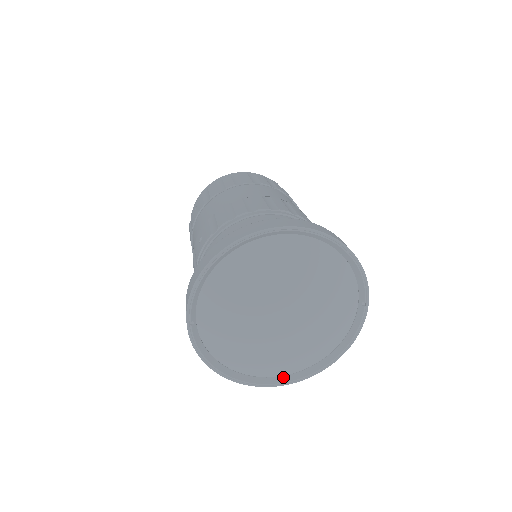
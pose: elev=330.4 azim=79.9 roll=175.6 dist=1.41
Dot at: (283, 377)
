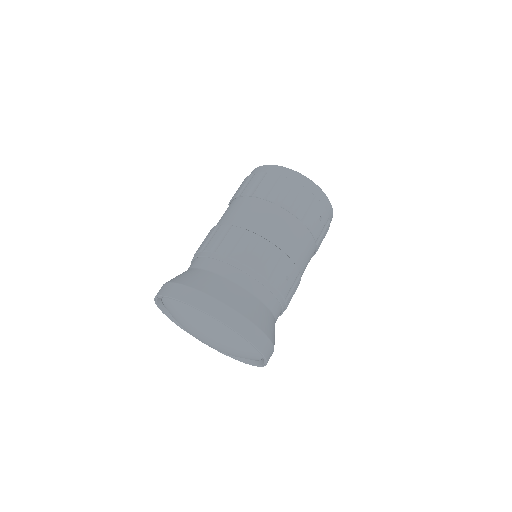
Dot at: occluded
